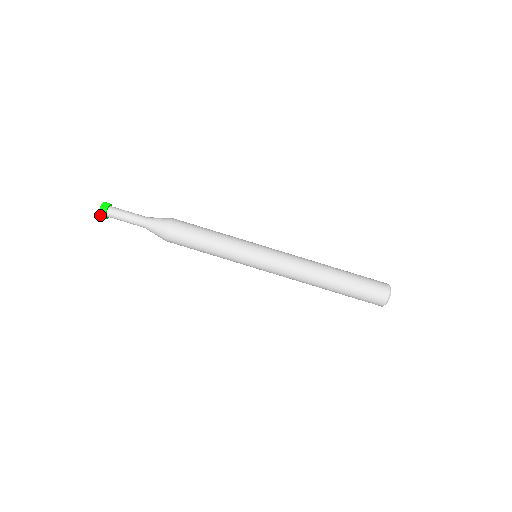
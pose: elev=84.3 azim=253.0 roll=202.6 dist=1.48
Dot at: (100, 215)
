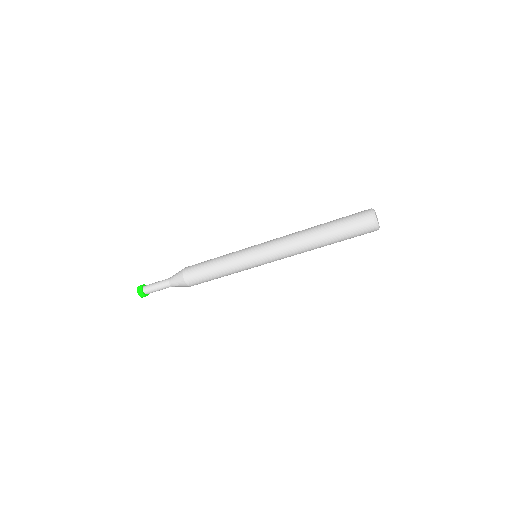
Dot at: occluded
